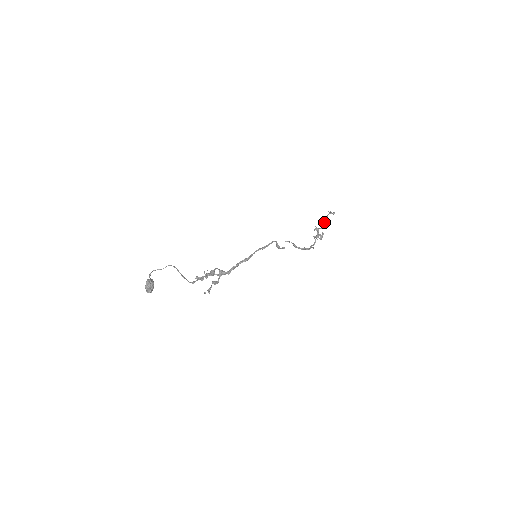
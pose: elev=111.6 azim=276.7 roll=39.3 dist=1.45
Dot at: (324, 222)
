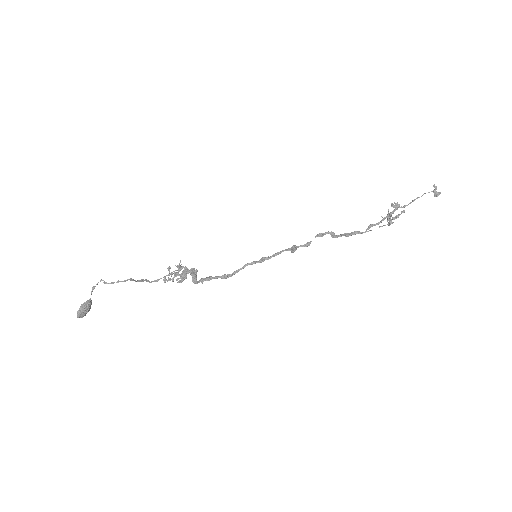
Dot at: (413, 201)
